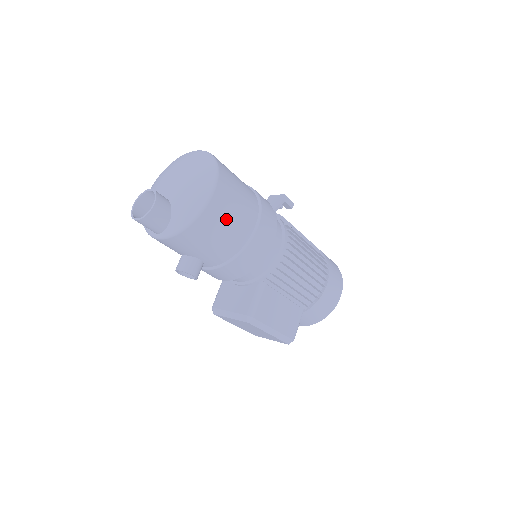
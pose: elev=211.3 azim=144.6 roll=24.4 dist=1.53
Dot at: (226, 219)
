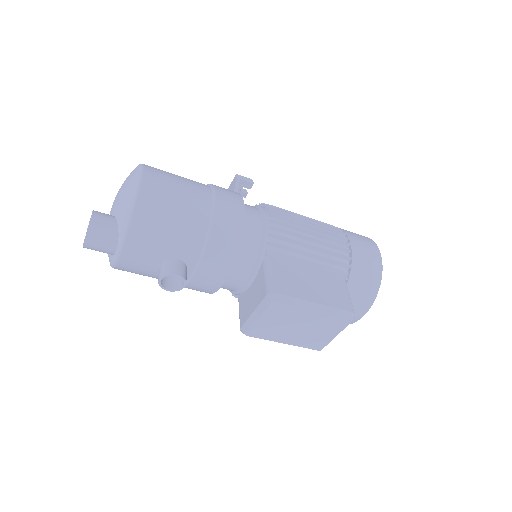
Dot at: (171, 195)
